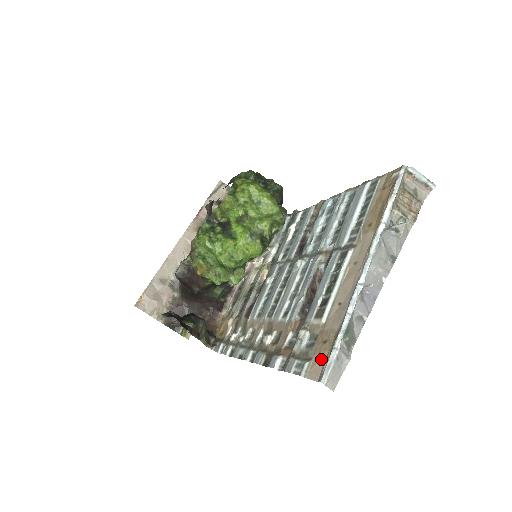
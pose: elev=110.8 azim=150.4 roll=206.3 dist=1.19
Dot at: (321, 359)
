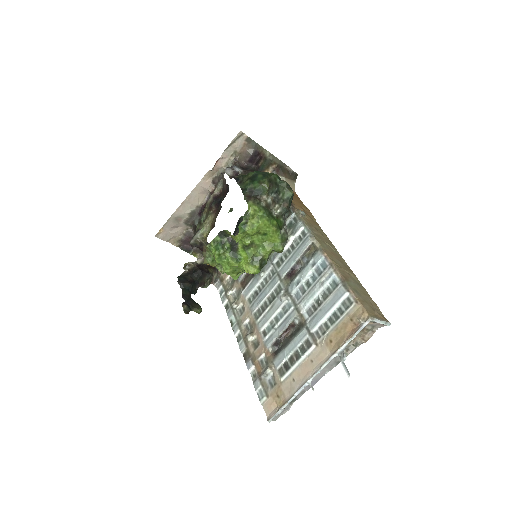
Dot at: (273, 406)
